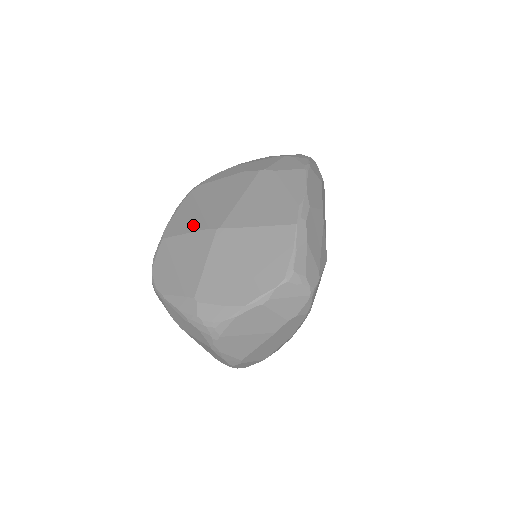
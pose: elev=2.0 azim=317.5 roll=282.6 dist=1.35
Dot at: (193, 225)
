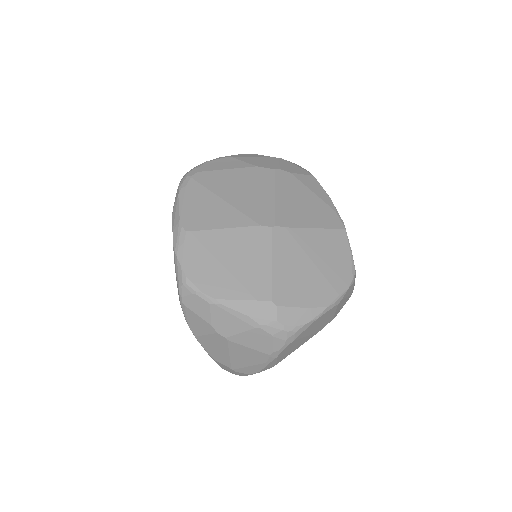
Dot at: (230, 219)
